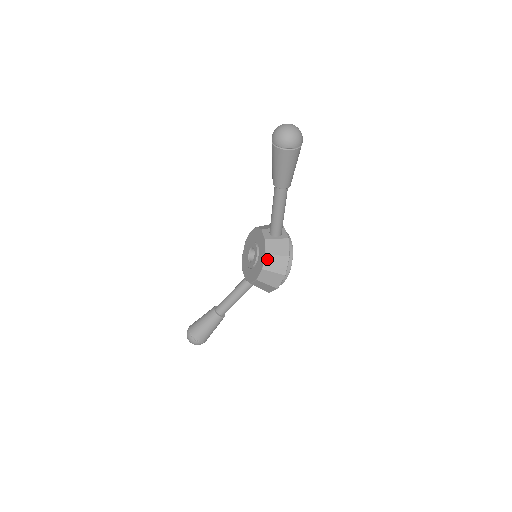
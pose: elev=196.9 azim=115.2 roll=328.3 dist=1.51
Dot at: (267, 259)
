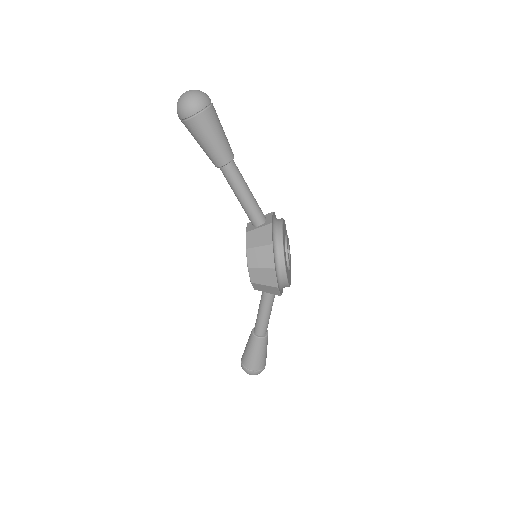
Dot at: (249, 254)
